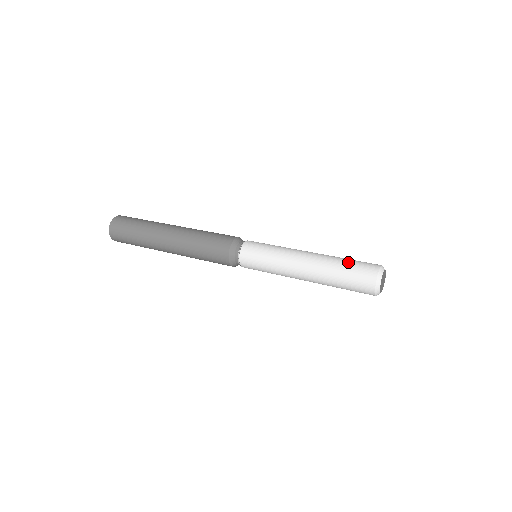
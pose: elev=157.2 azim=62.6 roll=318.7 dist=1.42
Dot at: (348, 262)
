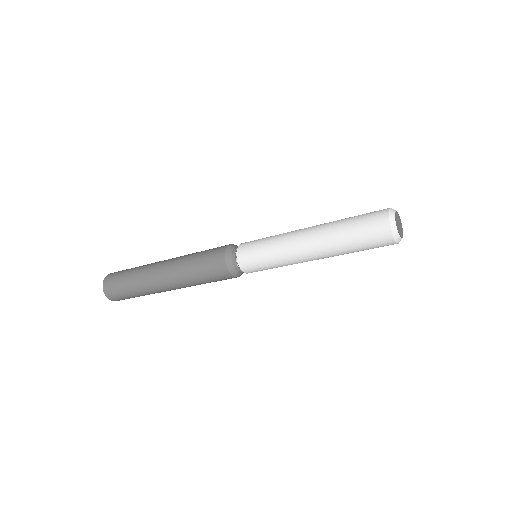
Dot at: occluded
